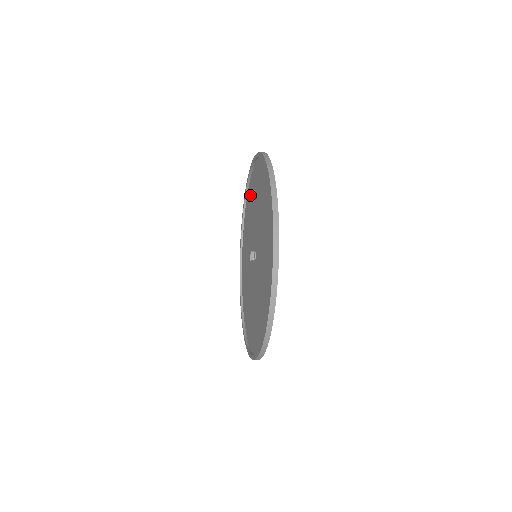
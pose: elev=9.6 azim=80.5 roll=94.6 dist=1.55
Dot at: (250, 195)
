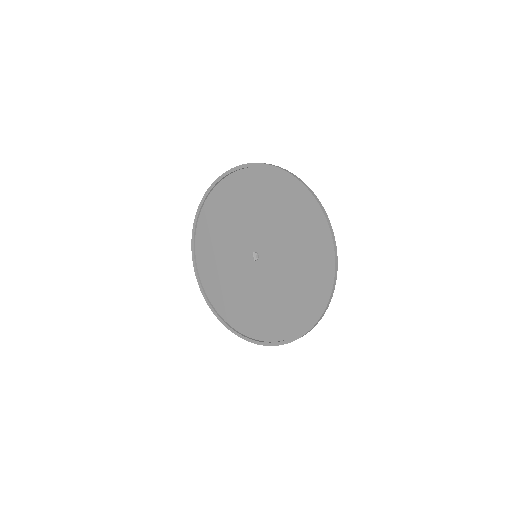
Dot at: (218, 205)
